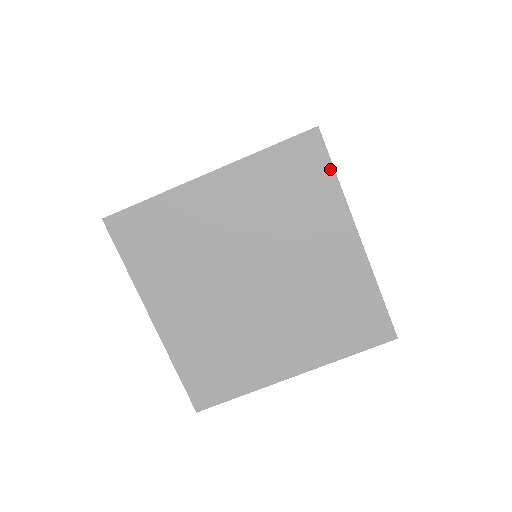
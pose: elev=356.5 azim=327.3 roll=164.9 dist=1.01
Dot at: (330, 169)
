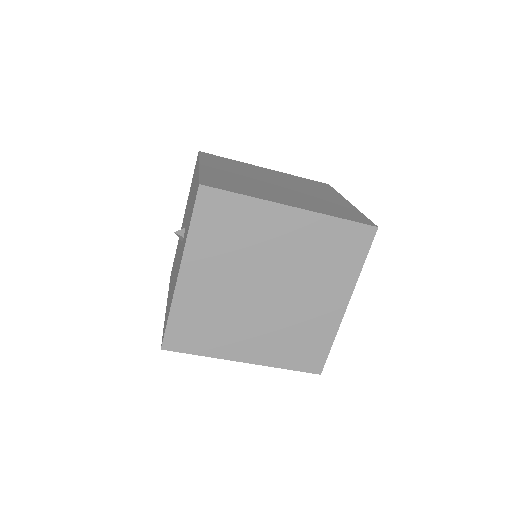
Dot at: (364, 256)
